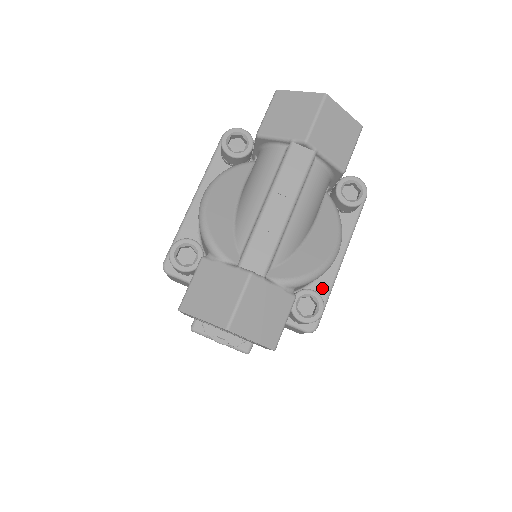
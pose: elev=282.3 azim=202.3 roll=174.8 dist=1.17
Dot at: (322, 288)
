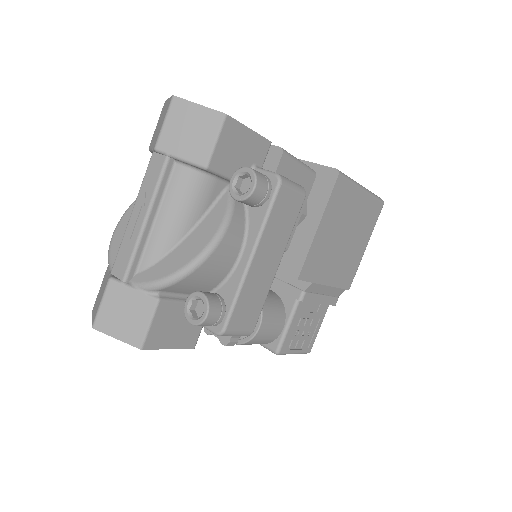
Dot at: (230, 289)
